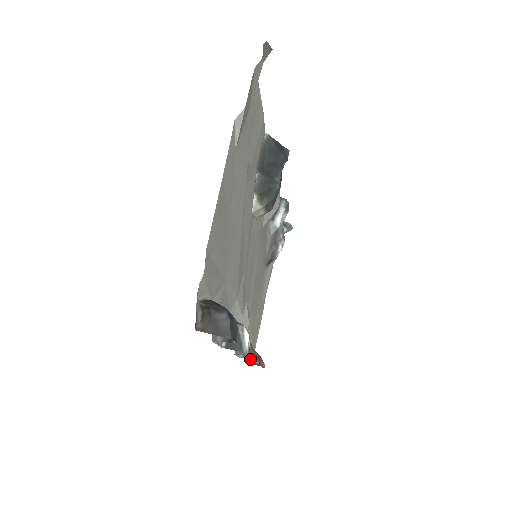
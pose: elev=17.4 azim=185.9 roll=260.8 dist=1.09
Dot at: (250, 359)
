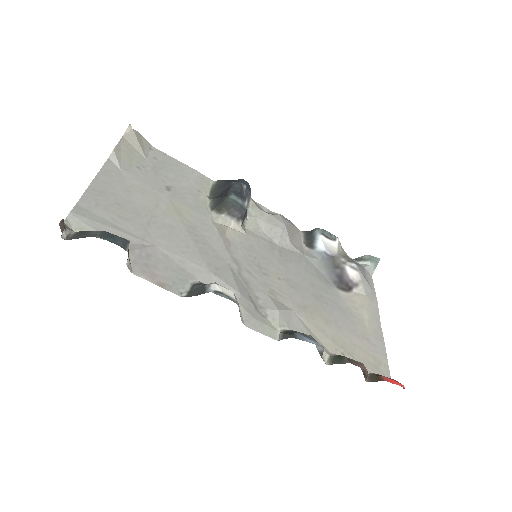
Dot at: (290, 337)
